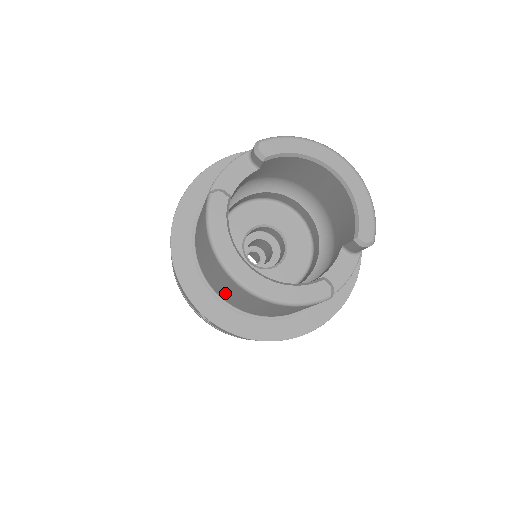
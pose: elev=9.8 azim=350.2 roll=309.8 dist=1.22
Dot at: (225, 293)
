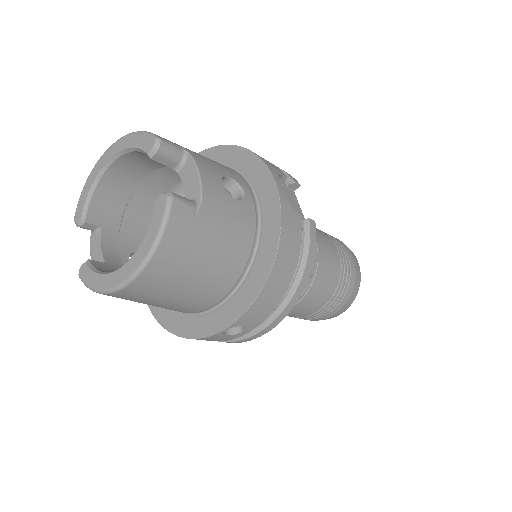
Dot at: (188, 300)
